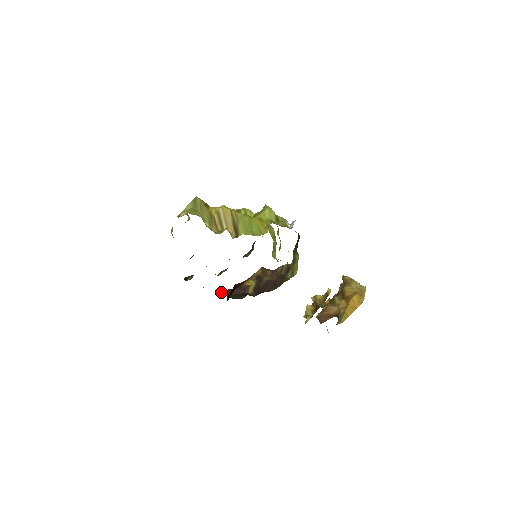
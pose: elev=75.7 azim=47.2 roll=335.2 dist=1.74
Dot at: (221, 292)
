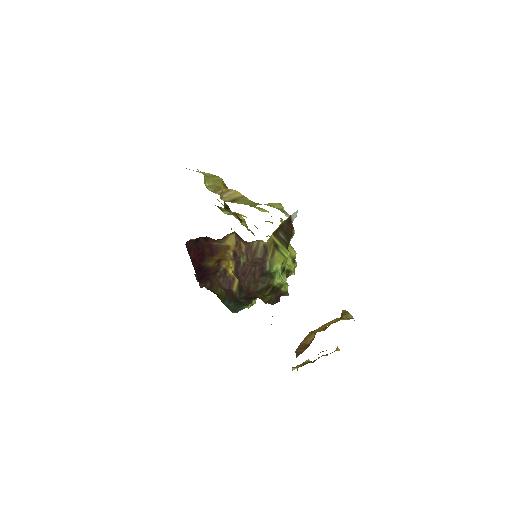
Dot at: (210, 283)
